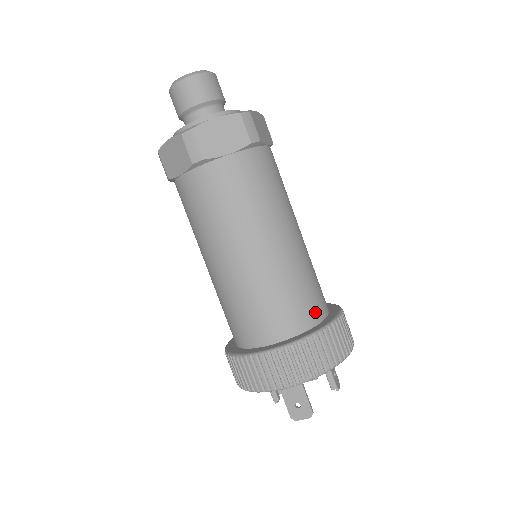
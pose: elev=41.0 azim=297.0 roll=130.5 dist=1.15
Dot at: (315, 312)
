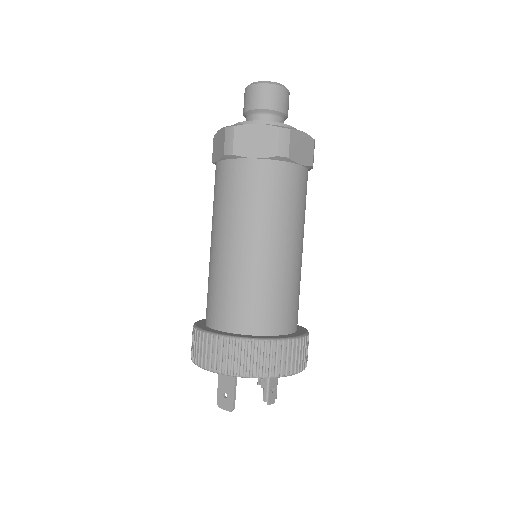
Dot at: (271, 324)
